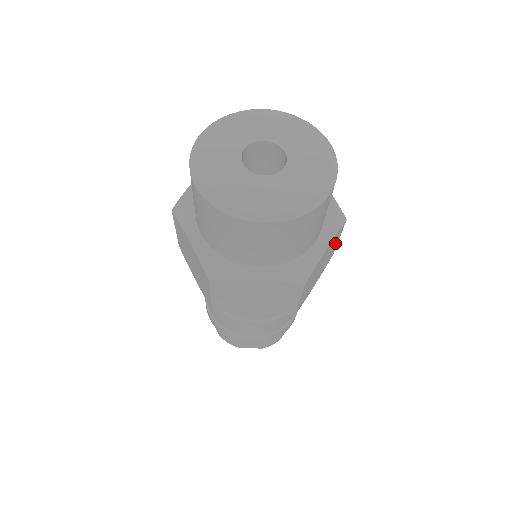
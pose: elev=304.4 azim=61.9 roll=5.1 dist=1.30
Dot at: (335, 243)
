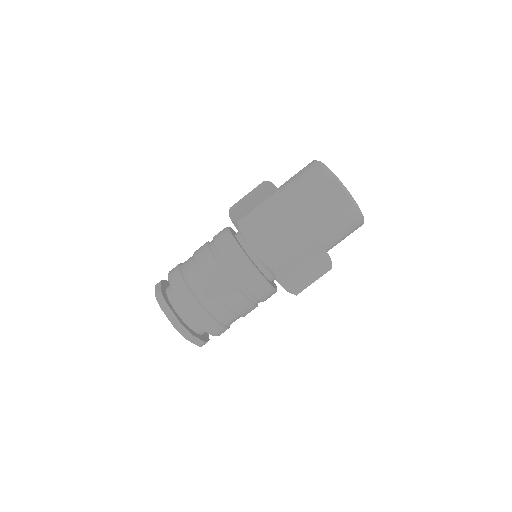
Dot at: occluded
